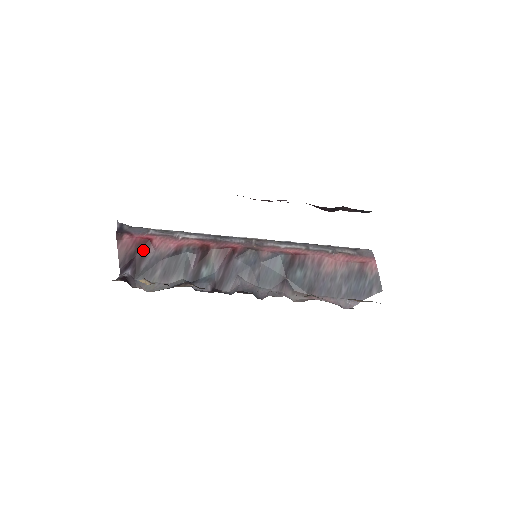
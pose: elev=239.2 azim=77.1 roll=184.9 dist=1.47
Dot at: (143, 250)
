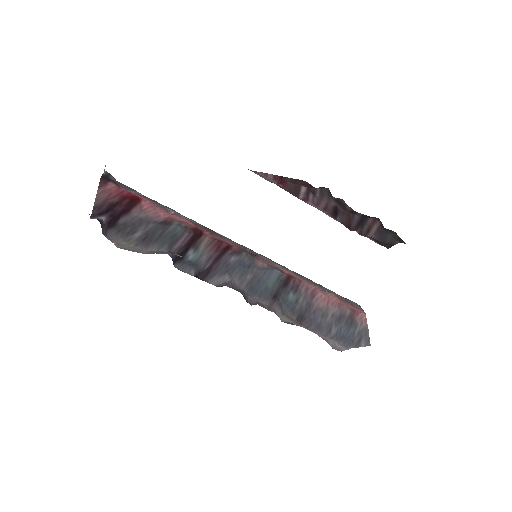
Dot at: (128, 205)
